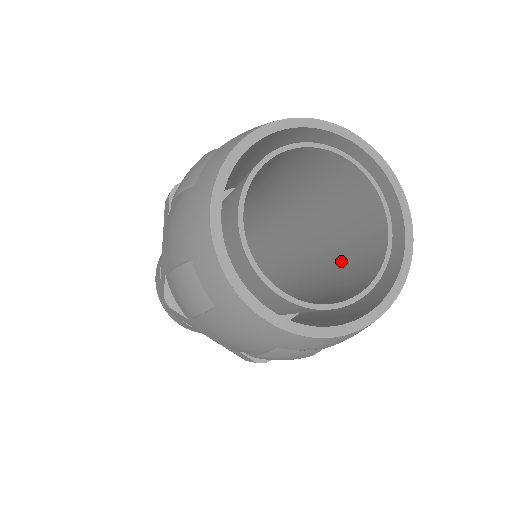
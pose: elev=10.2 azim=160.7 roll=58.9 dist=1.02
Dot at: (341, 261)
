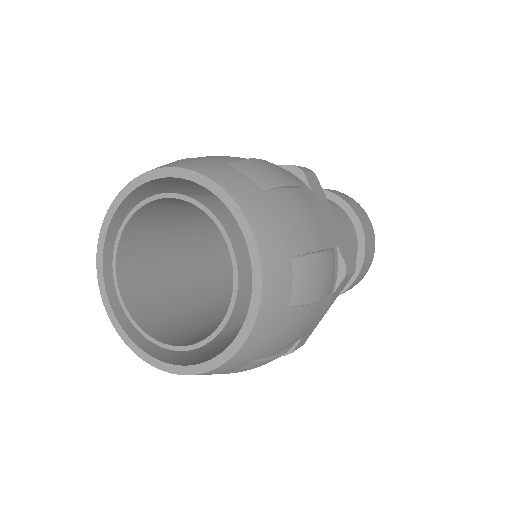
Dot at: occluded
